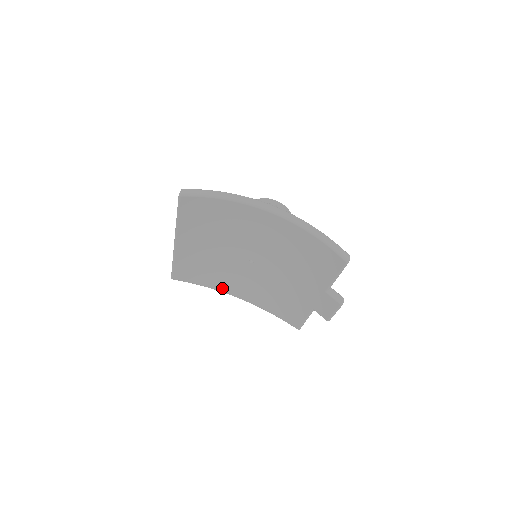
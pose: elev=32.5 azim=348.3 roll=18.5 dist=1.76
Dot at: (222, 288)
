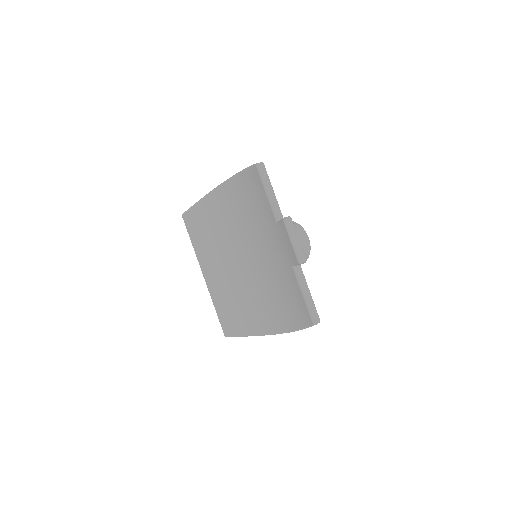
Dot at: (260, 327)
